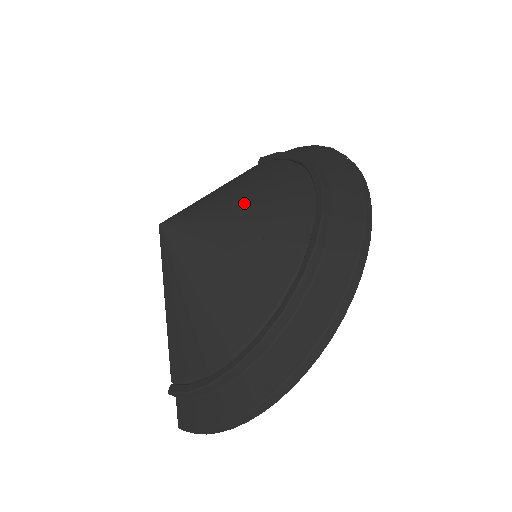
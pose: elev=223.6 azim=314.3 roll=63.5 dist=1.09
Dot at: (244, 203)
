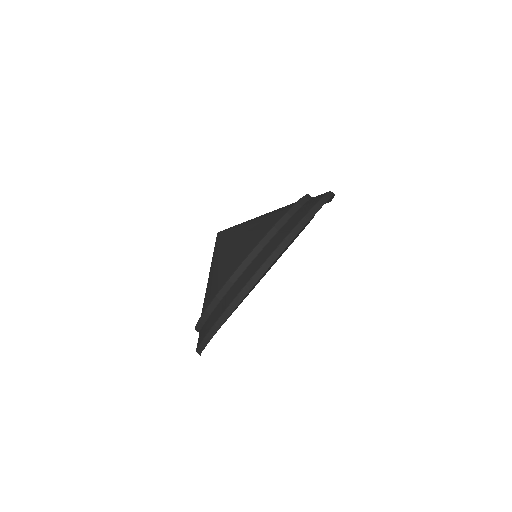
Dot at: (254, 222)
